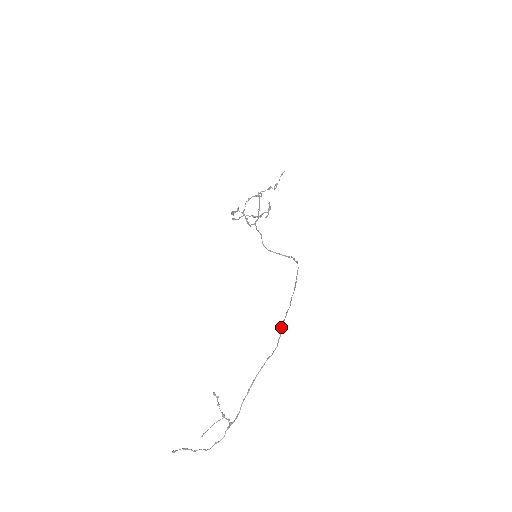
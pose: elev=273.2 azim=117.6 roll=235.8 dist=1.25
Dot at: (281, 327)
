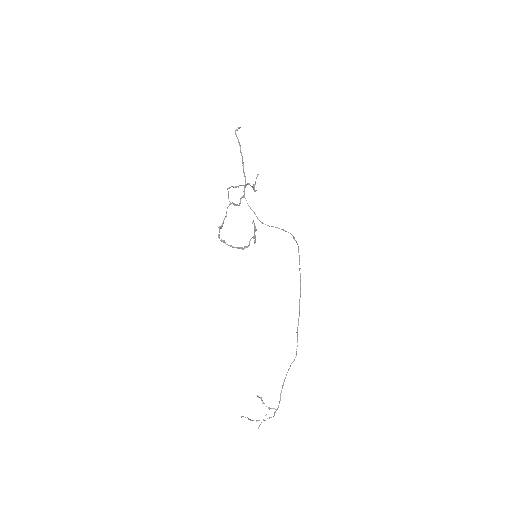
Dot at: occluded
